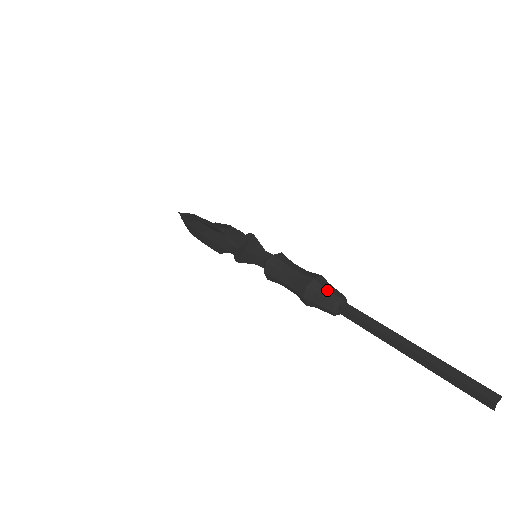
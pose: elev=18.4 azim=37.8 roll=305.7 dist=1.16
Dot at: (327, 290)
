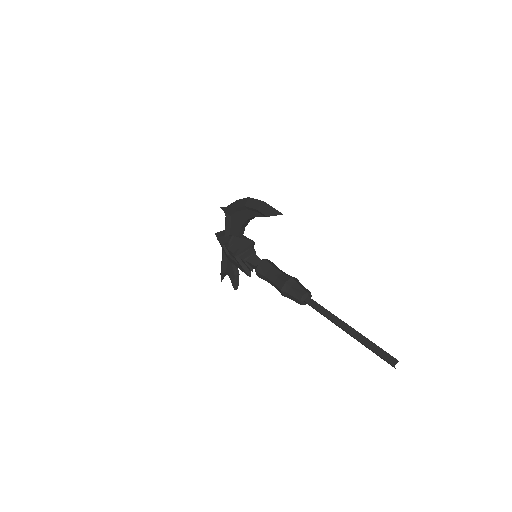
Dot at: occluded
